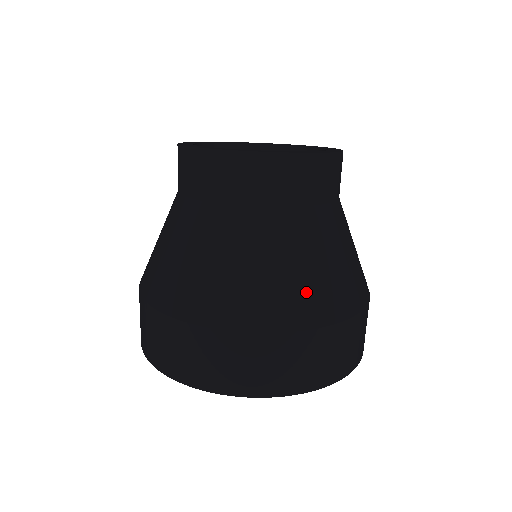
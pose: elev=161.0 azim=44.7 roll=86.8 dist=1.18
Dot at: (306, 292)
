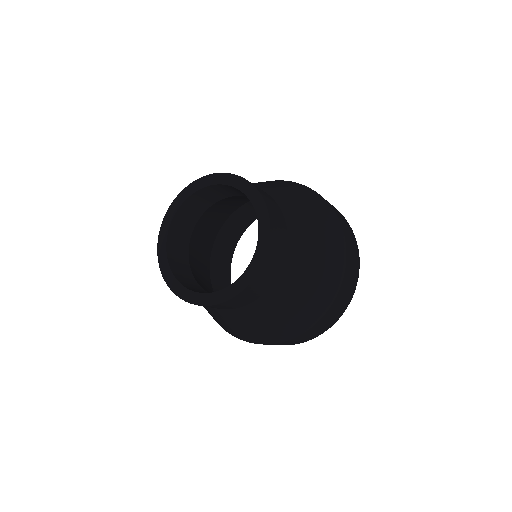
Dot at: (233, 331)
